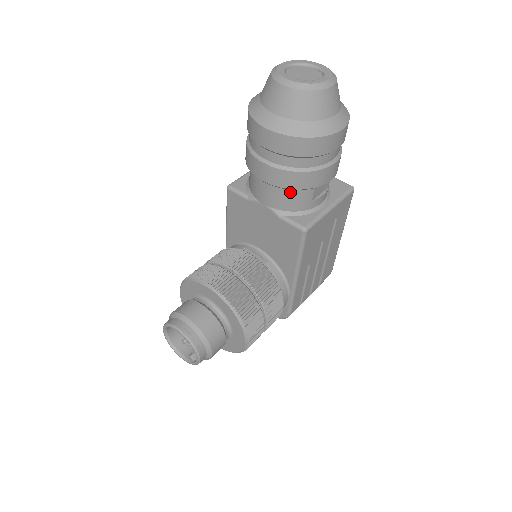
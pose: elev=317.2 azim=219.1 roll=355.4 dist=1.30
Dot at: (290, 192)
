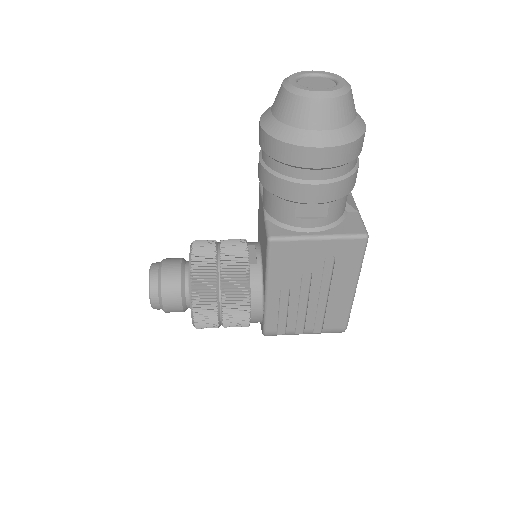
Dot at: (274, 197)
